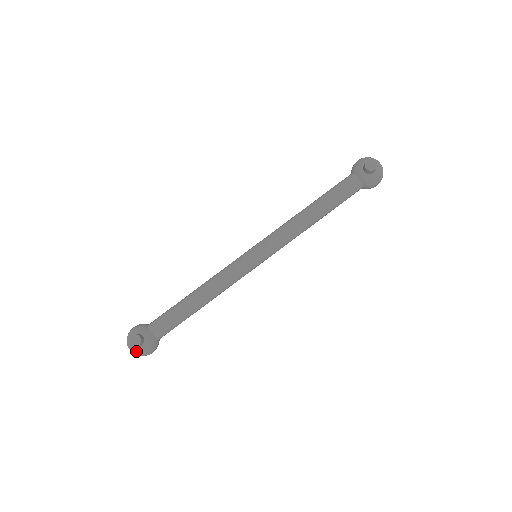
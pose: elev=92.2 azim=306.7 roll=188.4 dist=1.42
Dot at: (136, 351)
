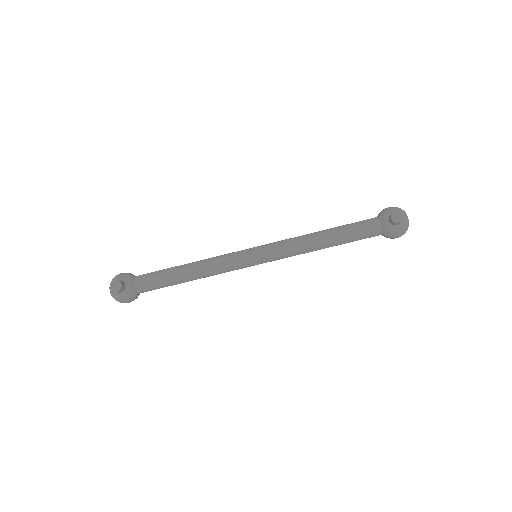
Dot at: (114, 295)
